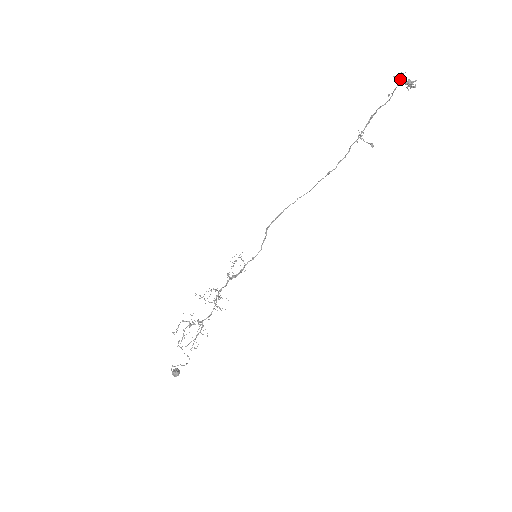
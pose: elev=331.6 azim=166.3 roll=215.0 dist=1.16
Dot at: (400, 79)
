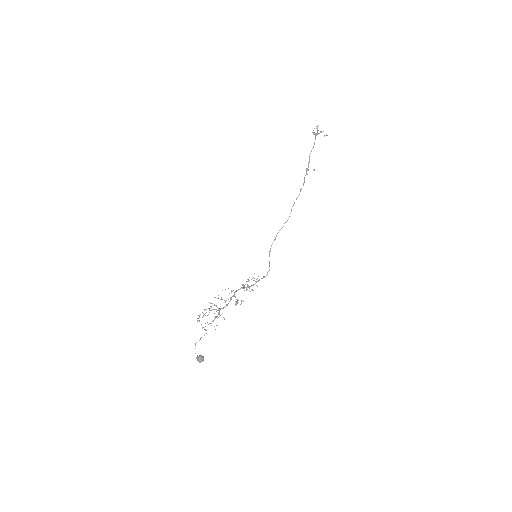
Dot at: (314, 132)
